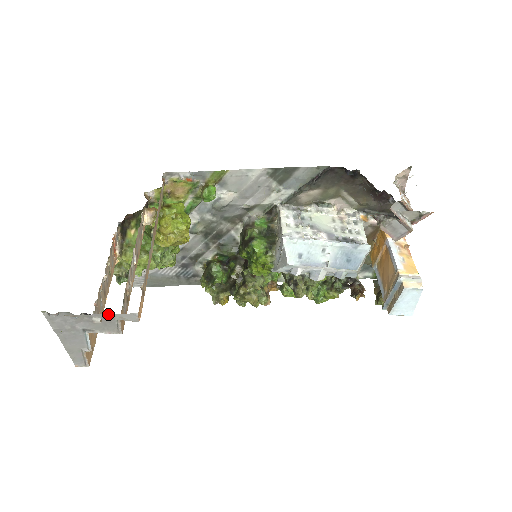
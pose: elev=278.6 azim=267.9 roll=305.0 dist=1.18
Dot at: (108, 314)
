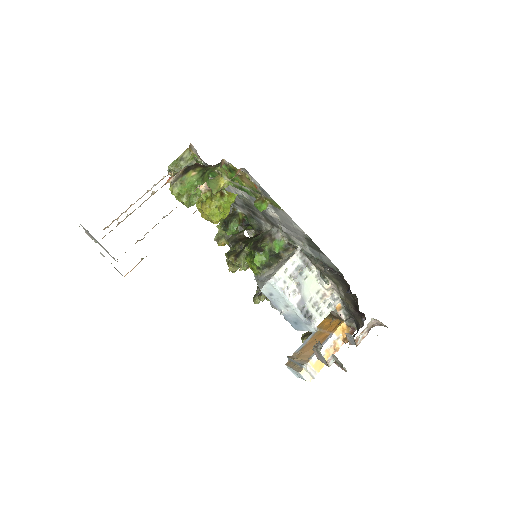
Dot at: occluded
